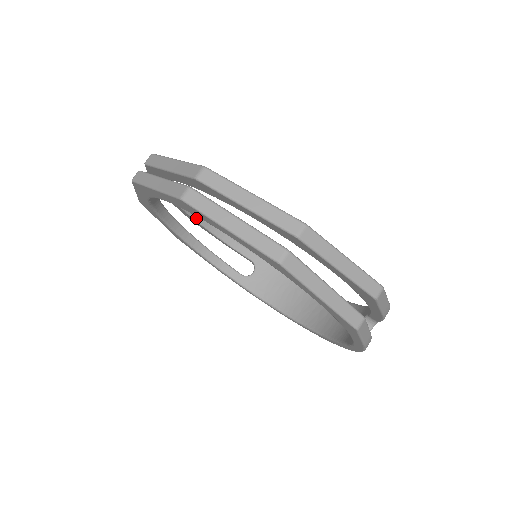
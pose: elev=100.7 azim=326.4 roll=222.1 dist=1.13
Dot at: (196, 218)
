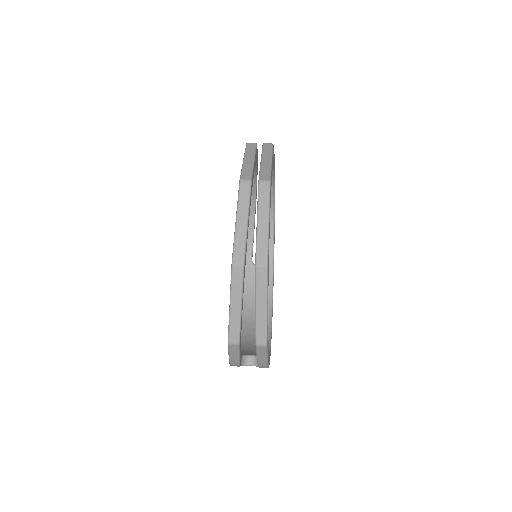
Dot at: occluded
